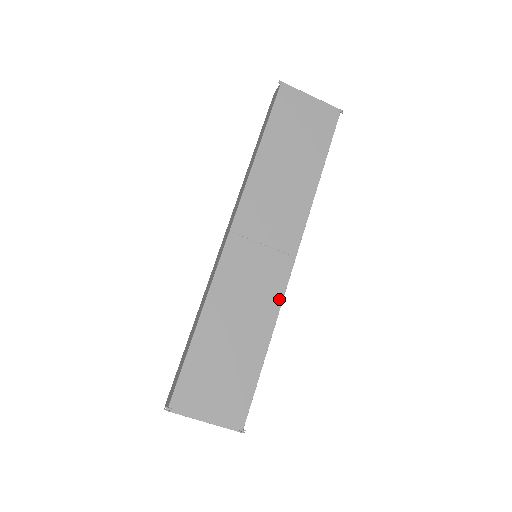
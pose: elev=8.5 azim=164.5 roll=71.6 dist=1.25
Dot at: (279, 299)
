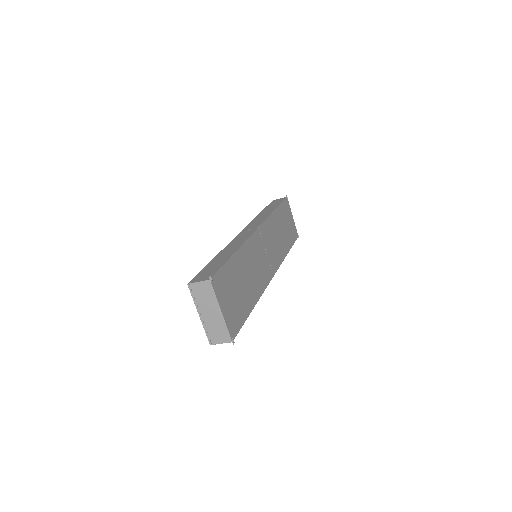
Dot at: (264, 287)
